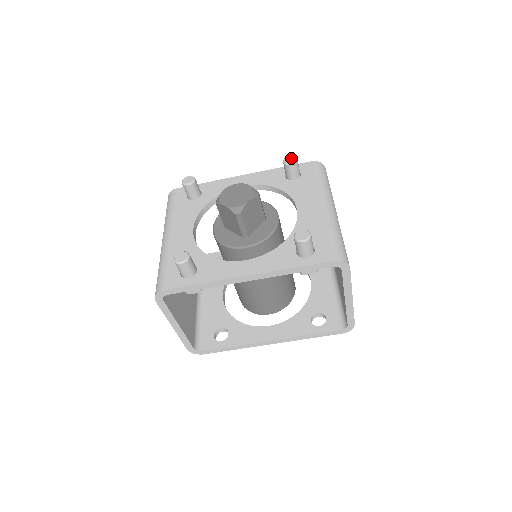
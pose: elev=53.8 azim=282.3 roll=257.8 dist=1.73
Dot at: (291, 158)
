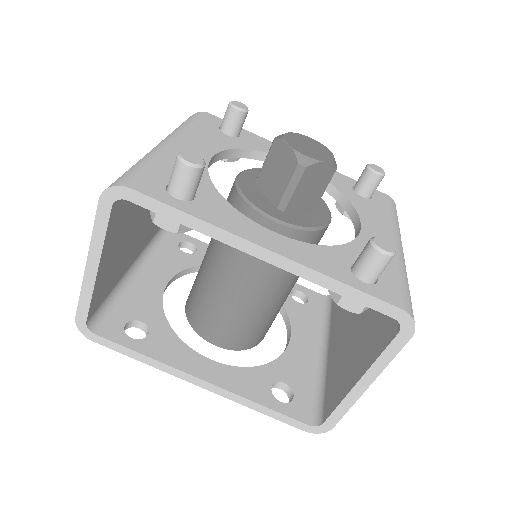
Dot at: (379, 168)
